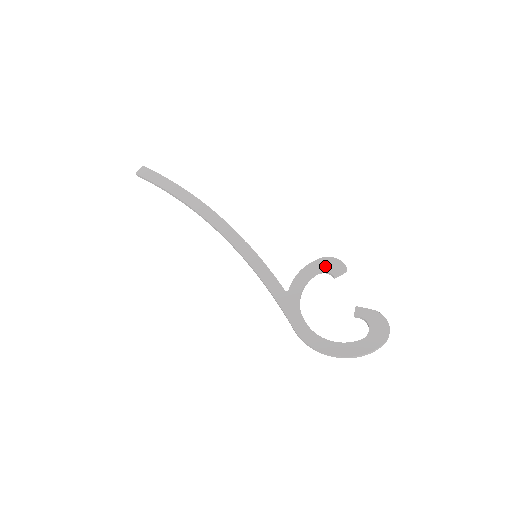
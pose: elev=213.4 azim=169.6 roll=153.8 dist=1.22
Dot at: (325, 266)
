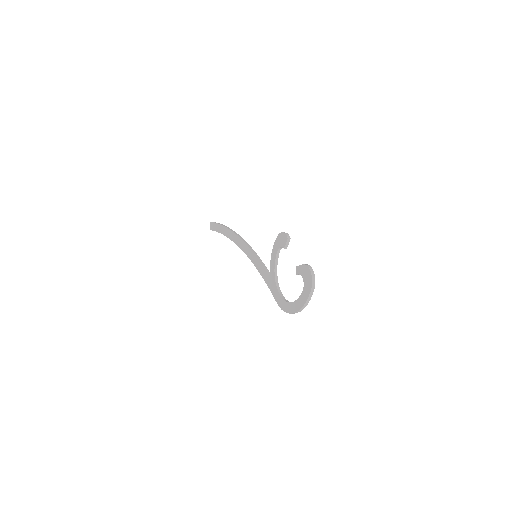
Dot at: (279, 243)
